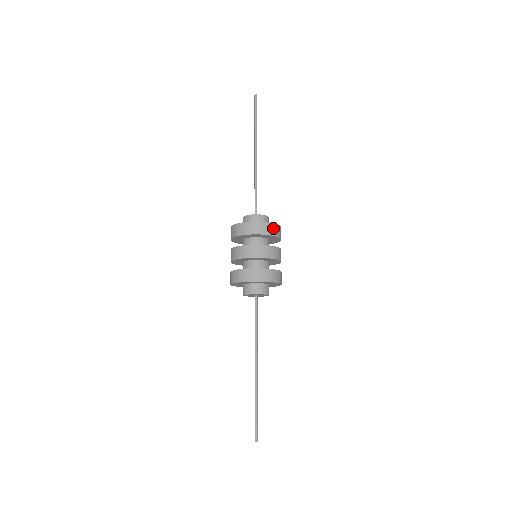
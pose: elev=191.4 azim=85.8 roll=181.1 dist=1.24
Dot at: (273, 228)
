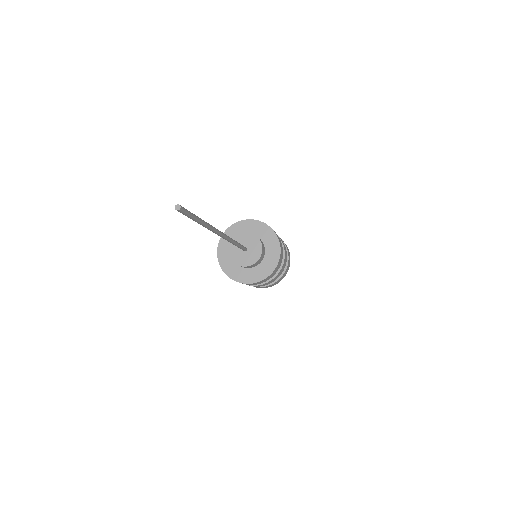
Dot at: (268, 278)
